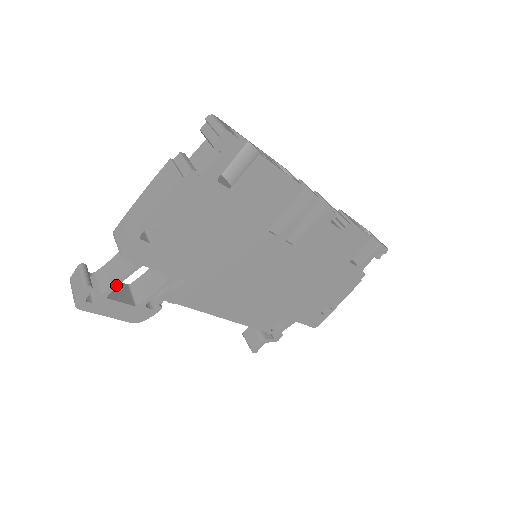
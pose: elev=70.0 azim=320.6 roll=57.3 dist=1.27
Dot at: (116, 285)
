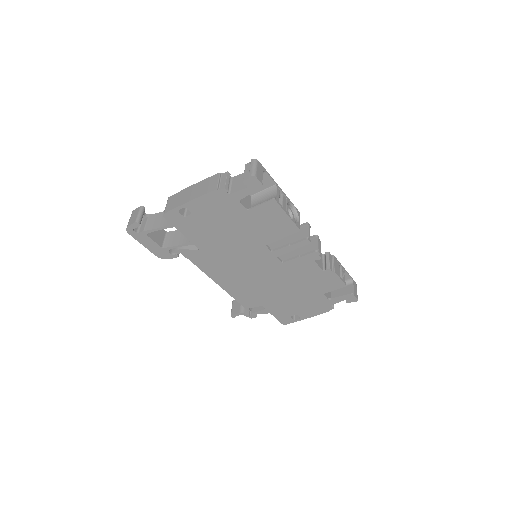
Dot at: (154, 230)
